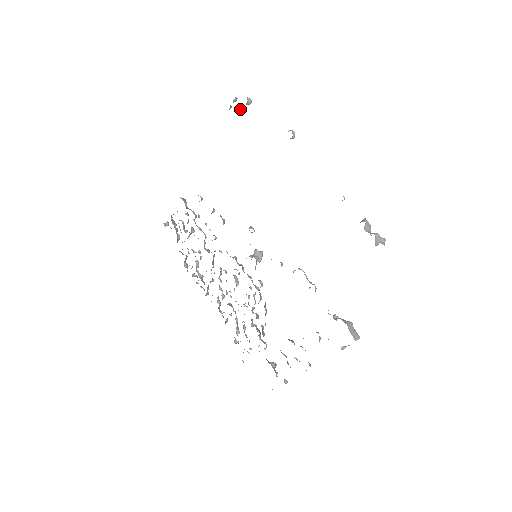
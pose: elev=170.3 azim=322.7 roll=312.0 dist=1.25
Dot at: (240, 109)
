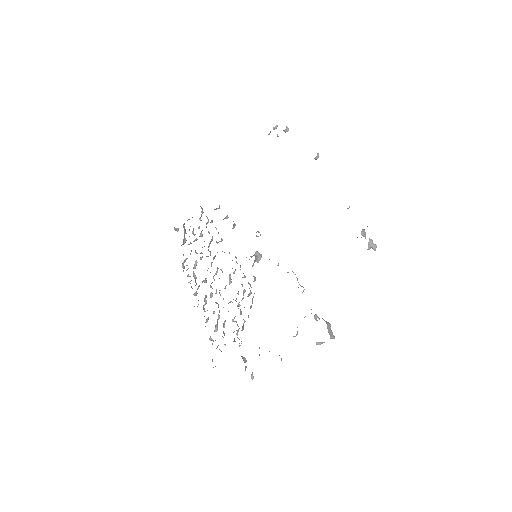
Dot at: occluded
